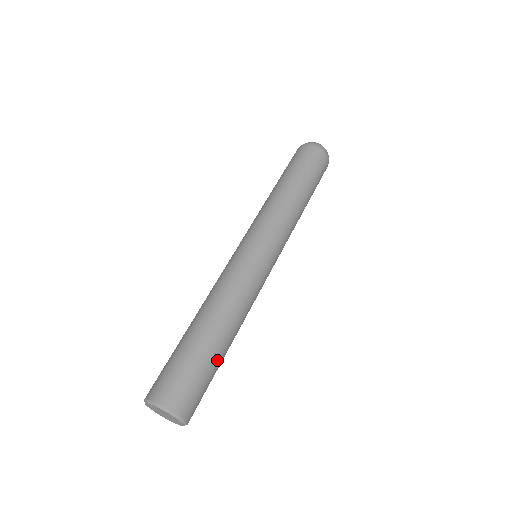
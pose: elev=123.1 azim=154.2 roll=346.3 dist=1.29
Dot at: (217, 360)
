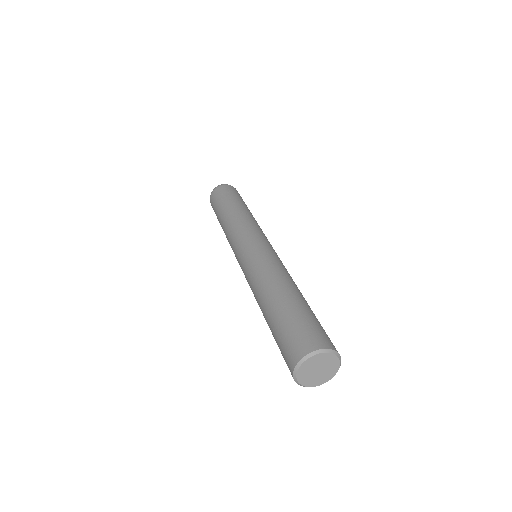
Dot at: (302, 305)
